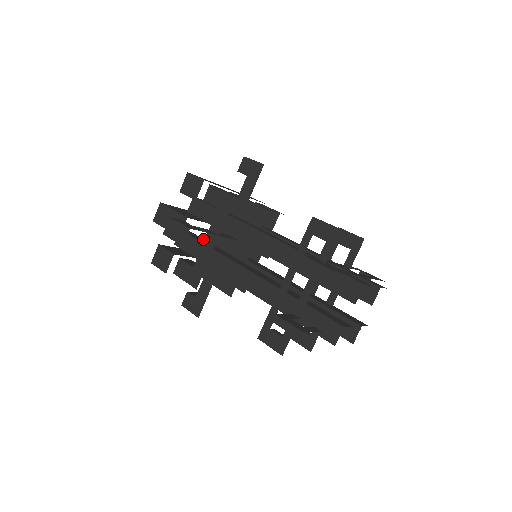
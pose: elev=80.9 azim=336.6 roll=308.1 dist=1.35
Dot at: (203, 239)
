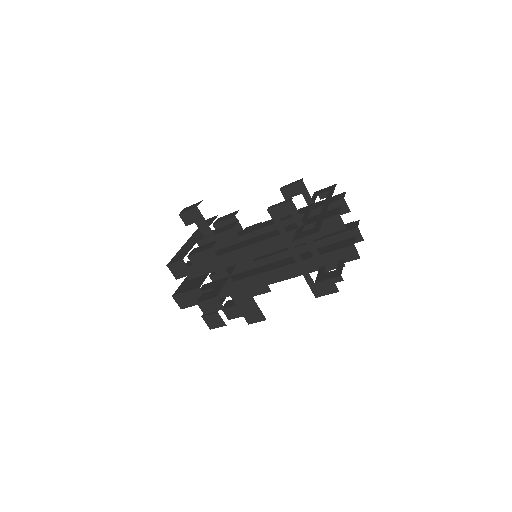
Dot at: (215, 281)
